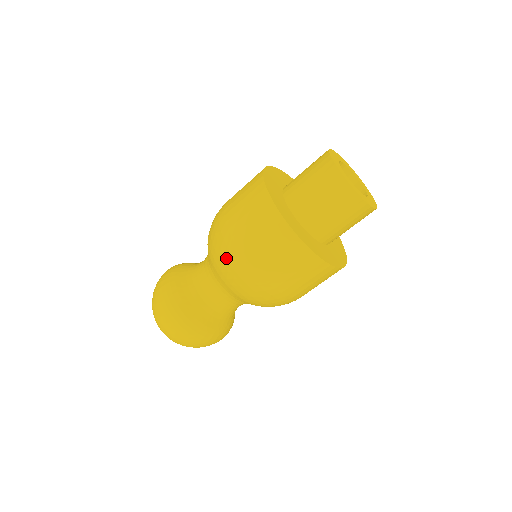
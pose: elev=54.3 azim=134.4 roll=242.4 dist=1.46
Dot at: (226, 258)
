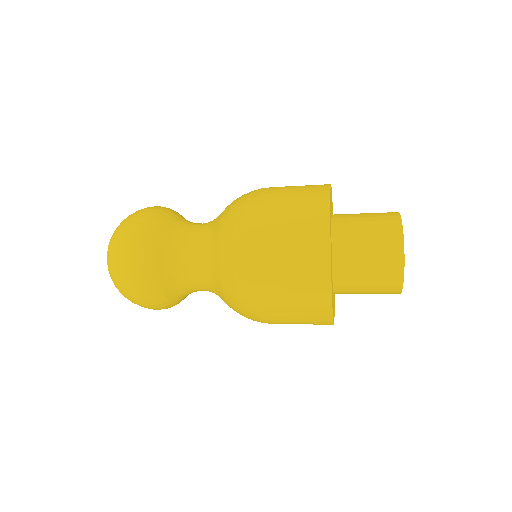
Dot at: (243, 274)
